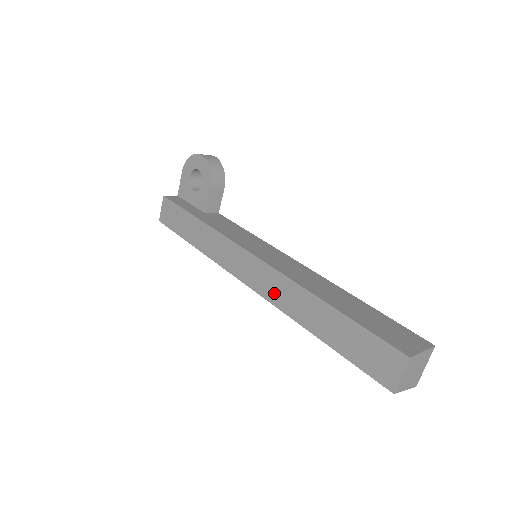
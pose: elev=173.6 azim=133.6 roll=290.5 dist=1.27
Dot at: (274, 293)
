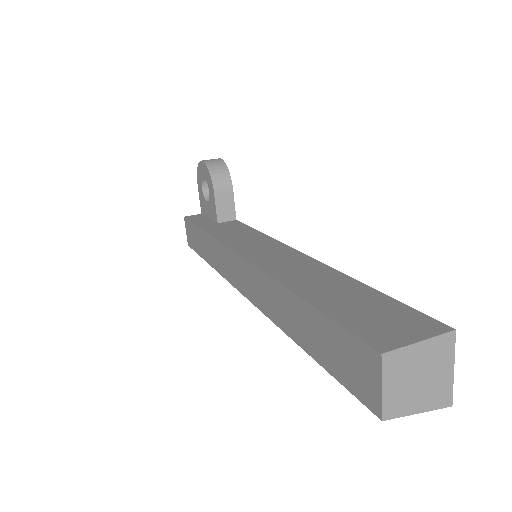
Dot at: (258, 295)
